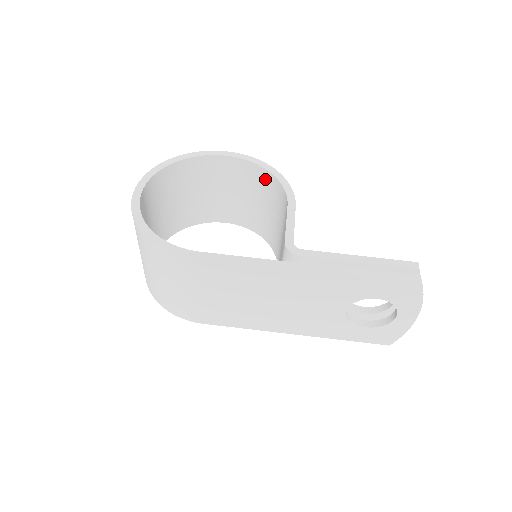
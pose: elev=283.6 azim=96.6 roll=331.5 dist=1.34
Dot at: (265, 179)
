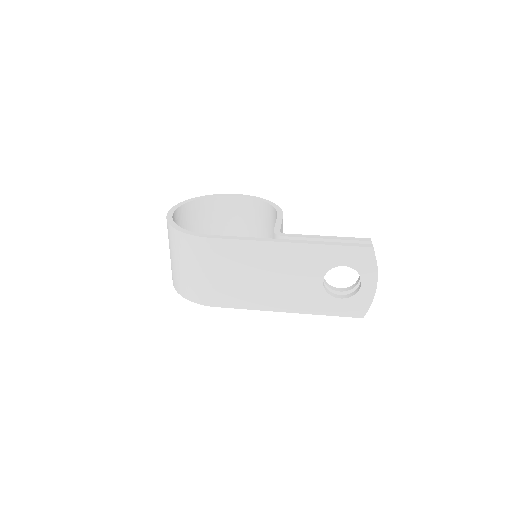
Dot at: (263, 209)
